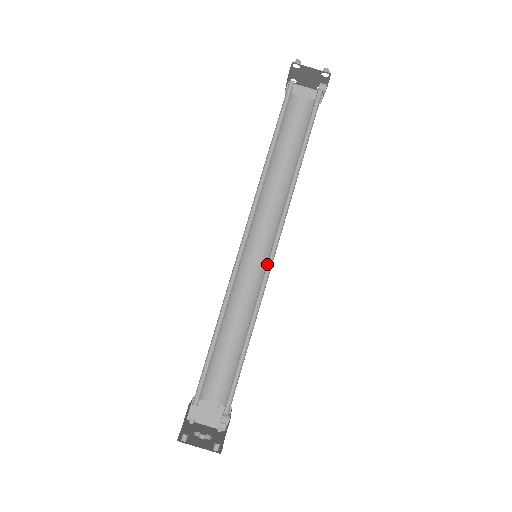
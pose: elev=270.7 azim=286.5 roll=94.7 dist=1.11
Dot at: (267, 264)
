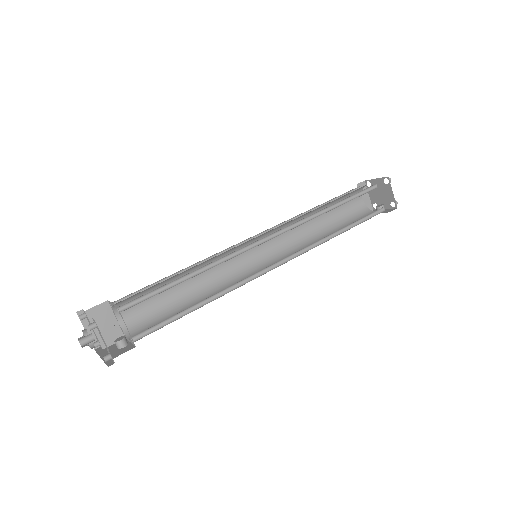
Dot at: (262, 270)
